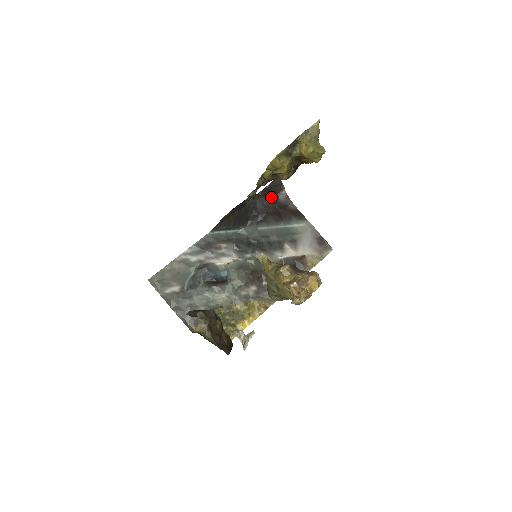
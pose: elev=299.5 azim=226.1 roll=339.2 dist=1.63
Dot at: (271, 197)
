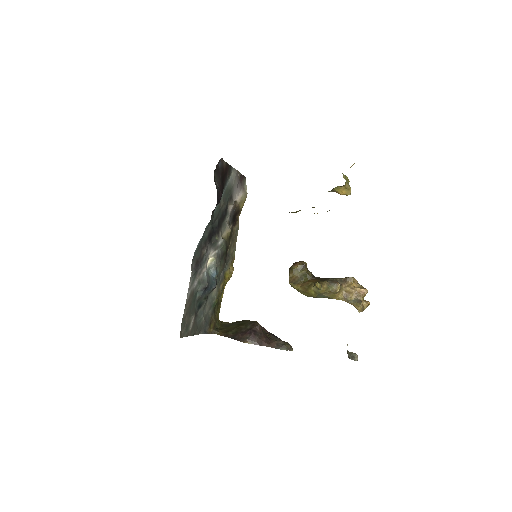
Dot at: (216, 171)
